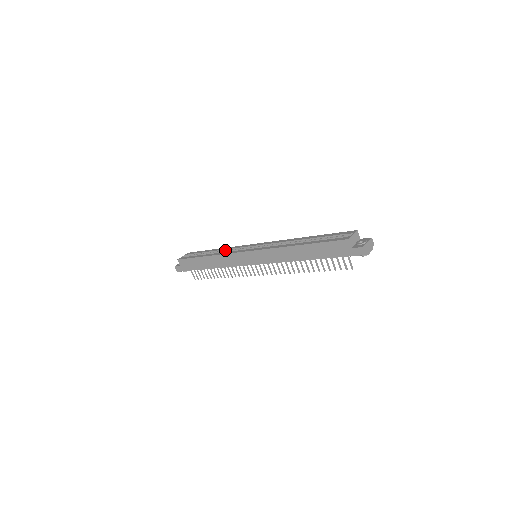
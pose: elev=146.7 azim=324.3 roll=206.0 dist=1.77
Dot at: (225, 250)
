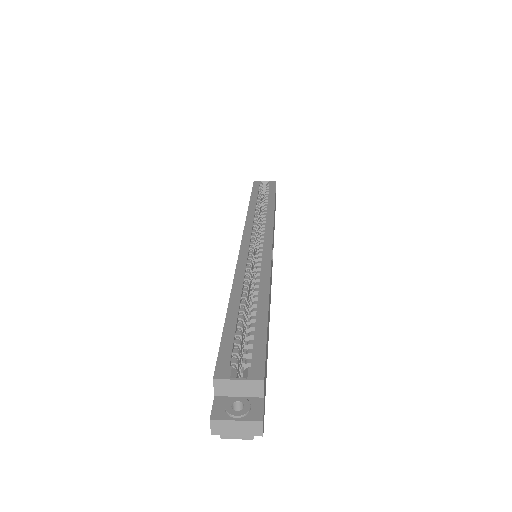
Dot at: (266, 214)
